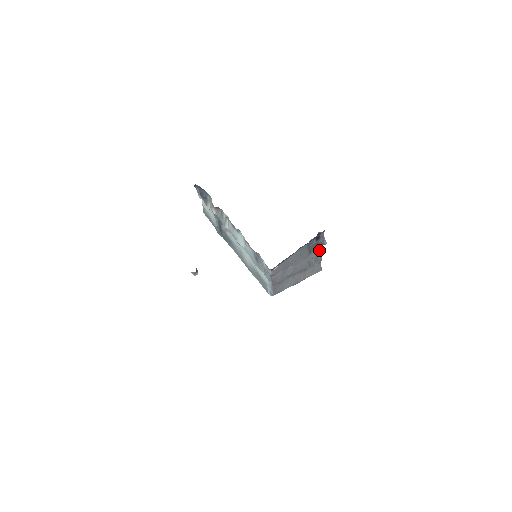
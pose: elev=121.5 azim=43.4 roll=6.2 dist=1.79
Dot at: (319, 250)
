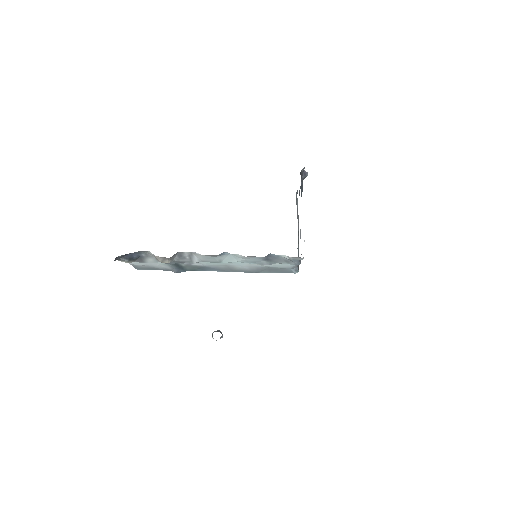
Dot at: occluded
